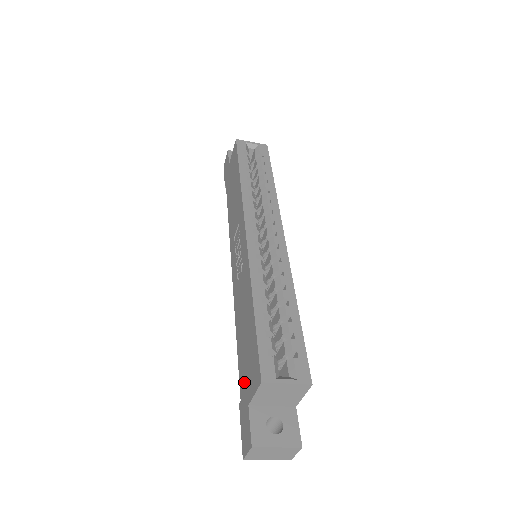
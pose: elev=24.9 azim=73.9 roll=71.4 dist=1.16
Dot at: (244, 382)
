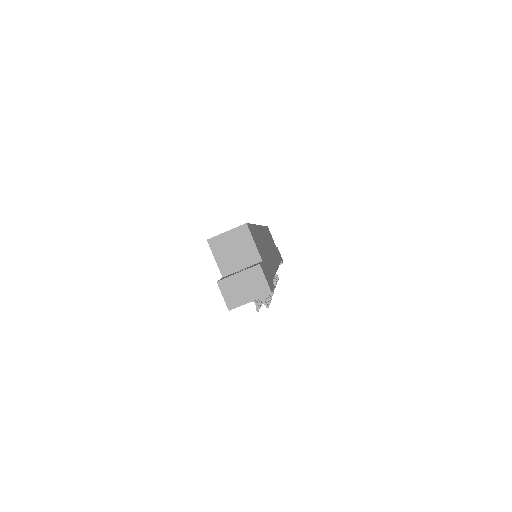
Dot at: occluded
